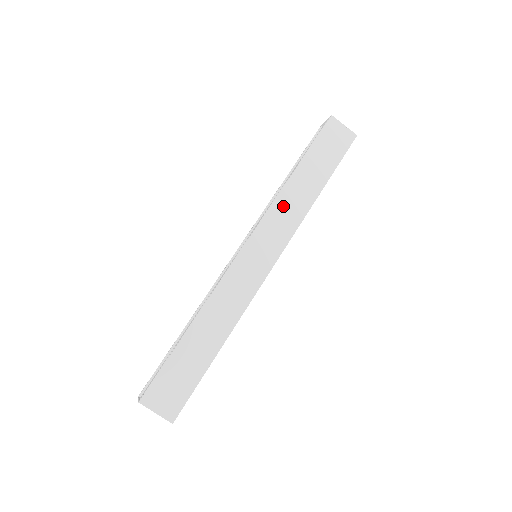
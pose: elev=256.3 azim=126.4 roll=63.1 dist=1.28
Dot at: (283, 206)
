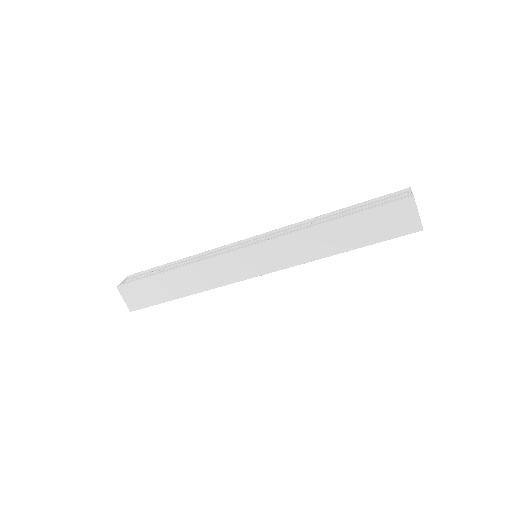
Dot at: (299, 242)
